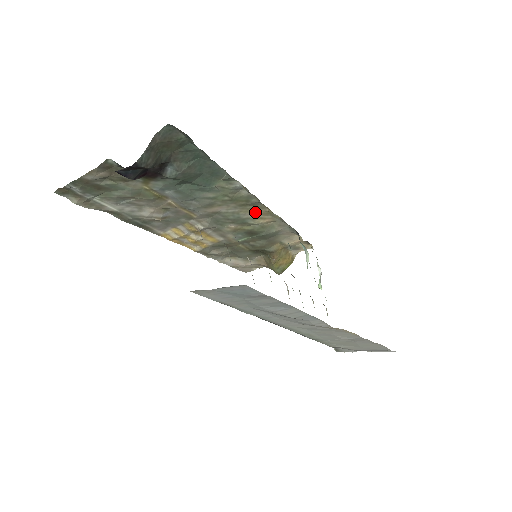
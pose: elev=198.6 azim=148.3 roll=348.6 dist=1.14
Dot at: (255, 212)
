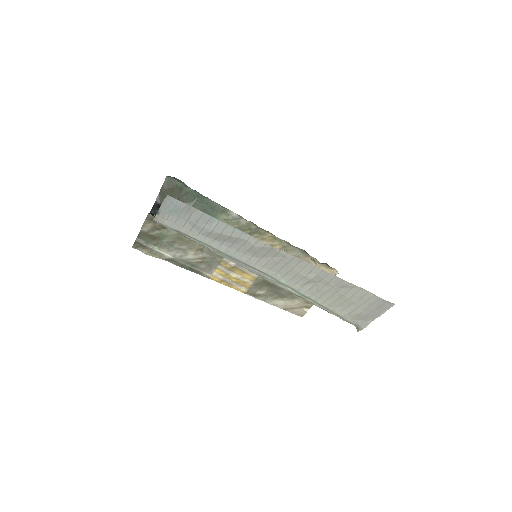
Dot at: (263, 240)
